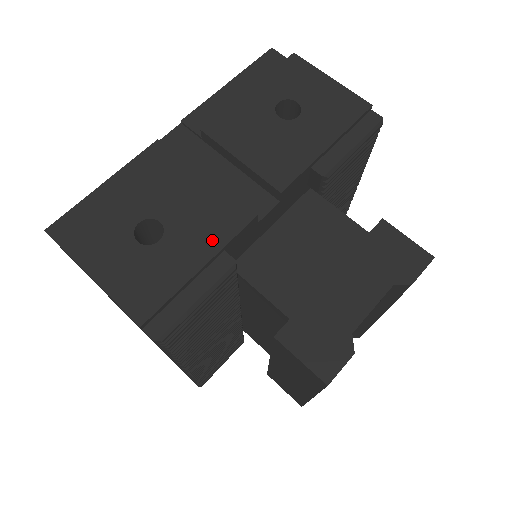
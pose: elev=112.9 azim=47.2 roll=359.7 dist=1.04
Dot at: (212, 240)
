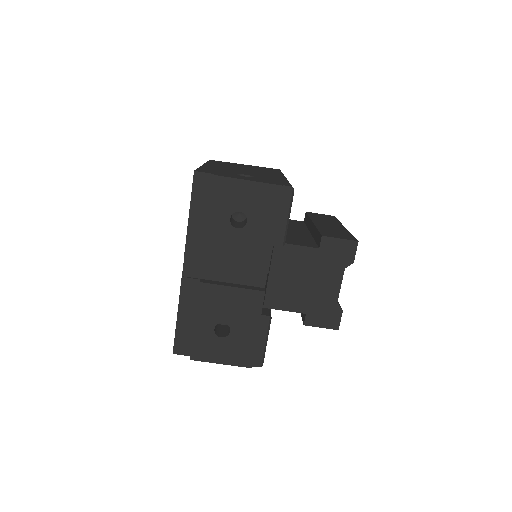
Dot at: (253, 316)
